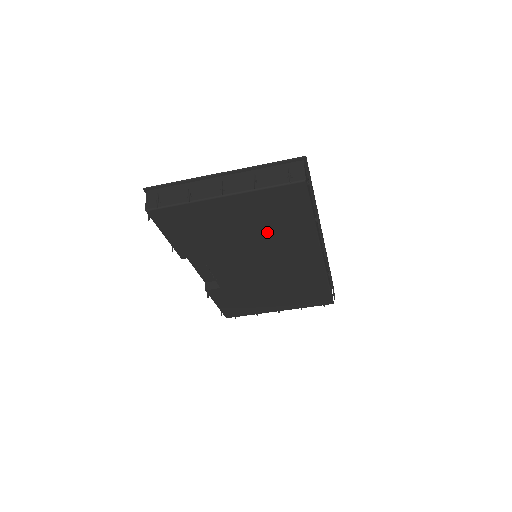
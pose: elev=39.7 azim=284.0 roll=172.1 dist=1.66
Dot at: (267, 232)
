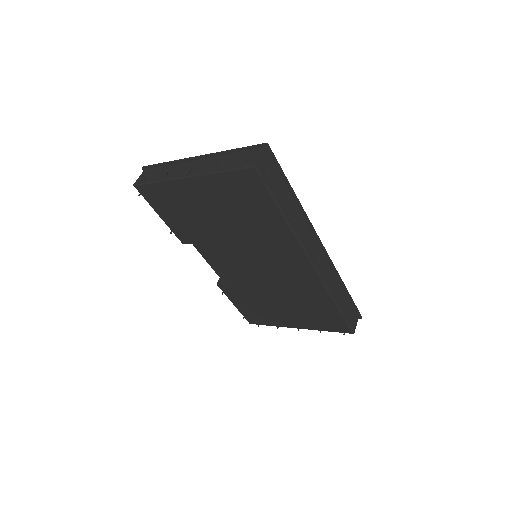
Dot at: (245, 225)
